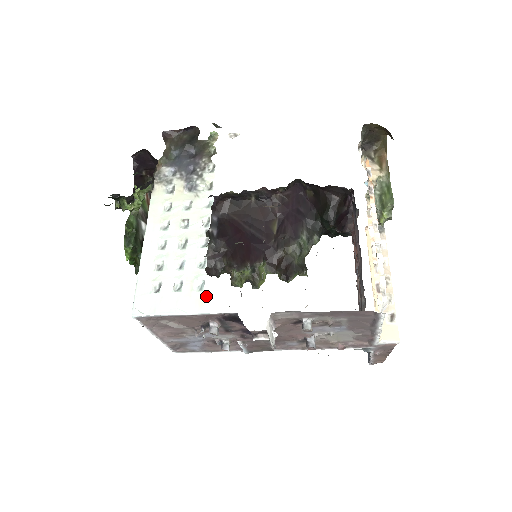
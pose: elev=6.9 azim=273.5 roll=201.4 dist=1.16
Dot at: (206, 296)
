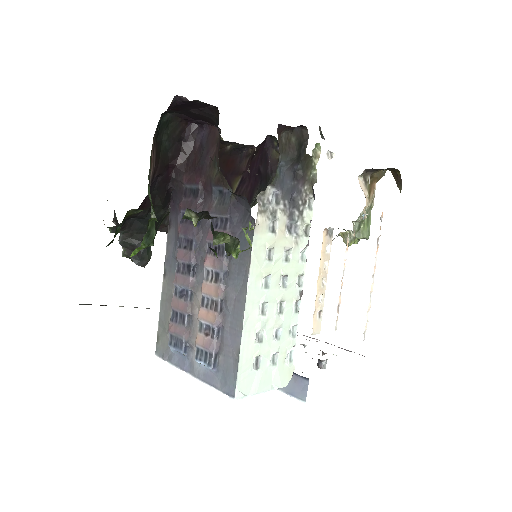
Dot at: (294, 367)
